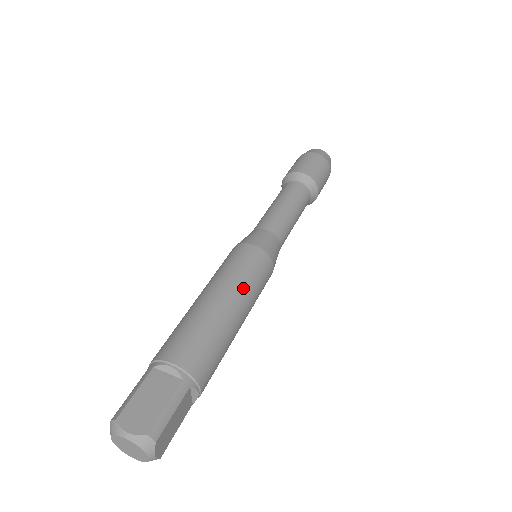
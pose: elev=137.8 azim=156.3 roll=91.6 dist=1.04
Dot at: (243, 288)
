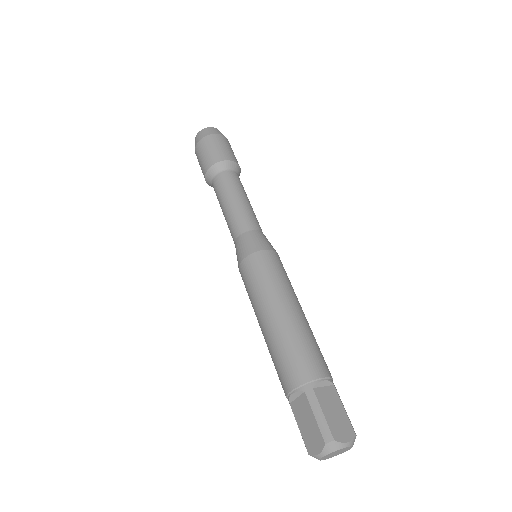
Dot at: occluded
